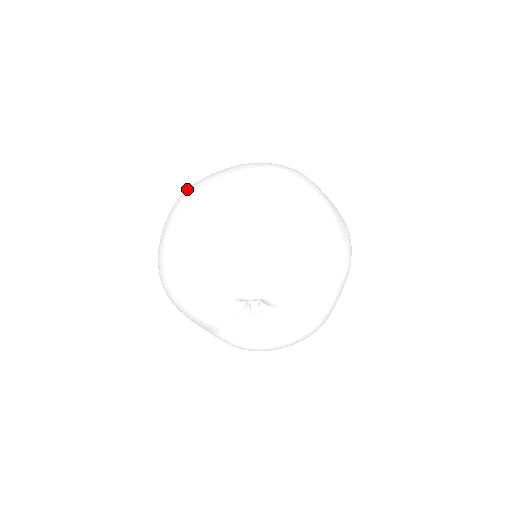
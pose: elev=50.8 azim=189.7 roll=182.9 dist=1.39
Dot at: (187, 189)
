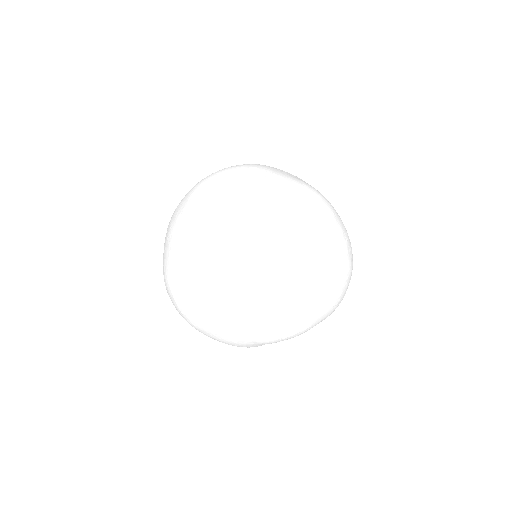
Dot at: (220, 244)
